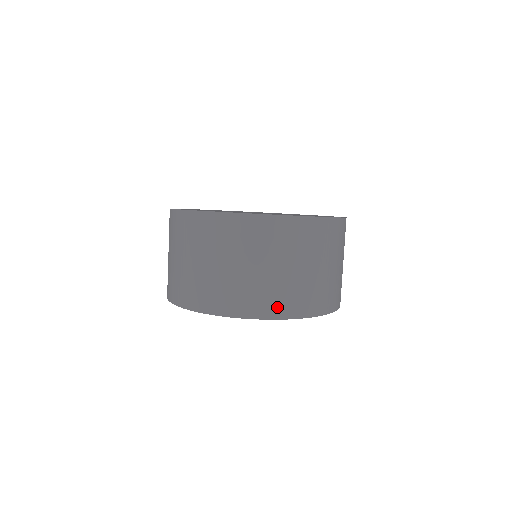
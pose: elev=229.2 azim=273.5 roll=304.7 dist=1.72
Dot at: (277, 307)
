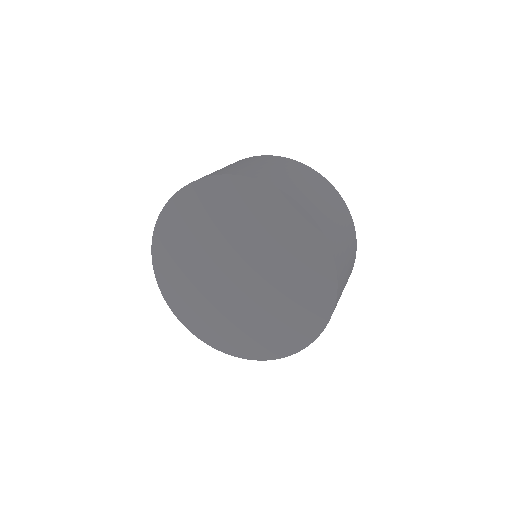
Dot at: (321, 220)
